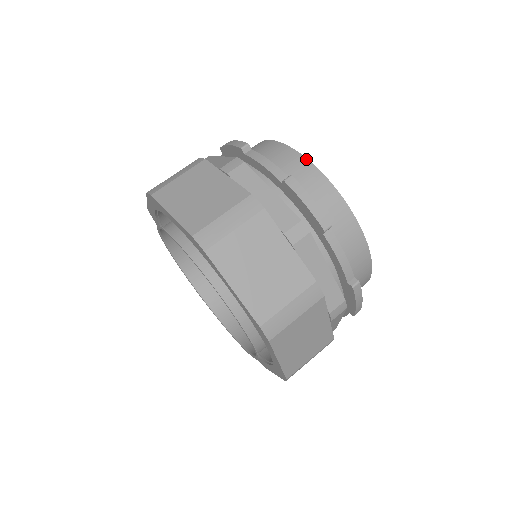
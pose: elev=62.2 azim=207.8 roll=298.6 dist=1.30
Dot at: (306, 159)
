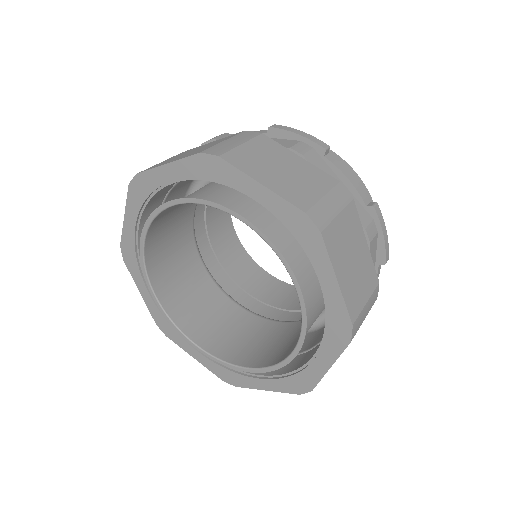
Dot at: occluded
